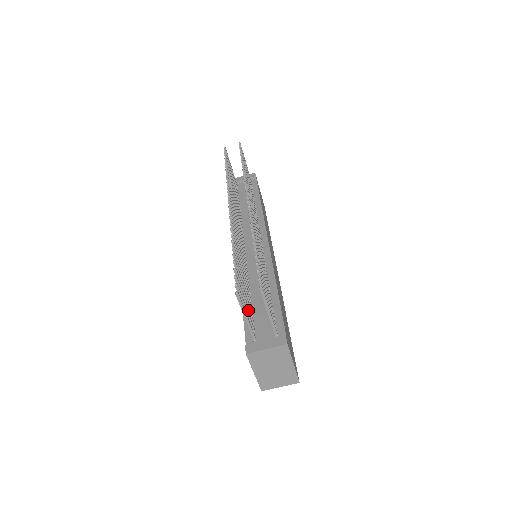
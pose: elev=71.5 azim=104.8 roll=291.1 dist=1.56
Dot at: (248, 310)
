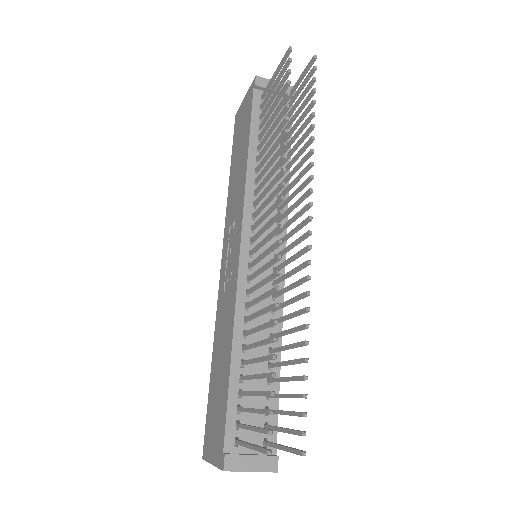
Dot at: occluded
